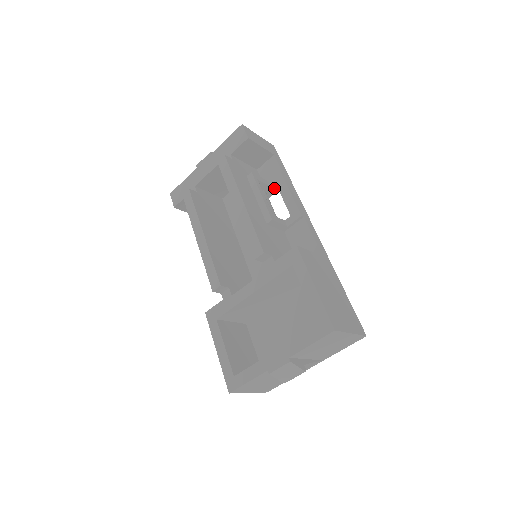
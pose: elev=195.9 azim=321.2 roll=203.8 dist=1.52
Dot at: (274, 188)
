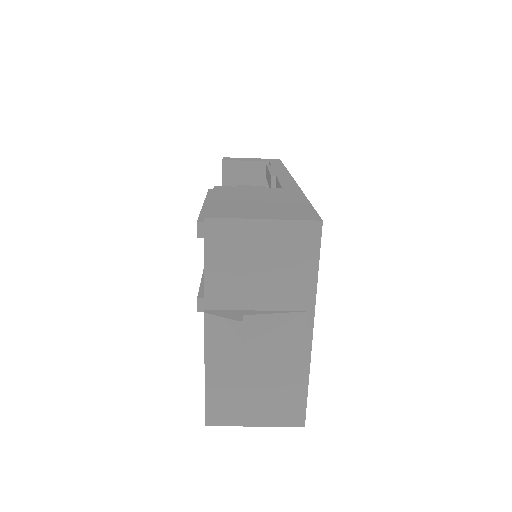
Dot at: occluded
